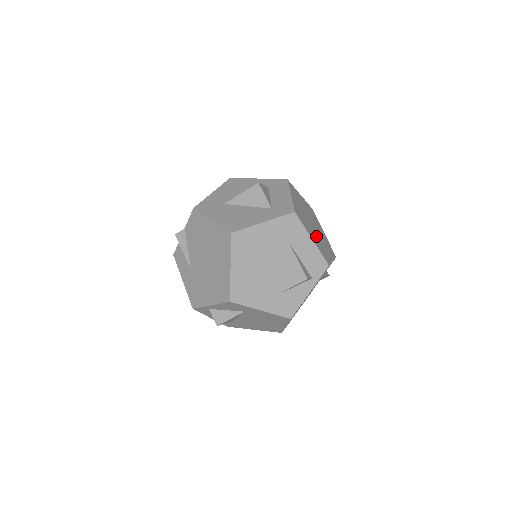
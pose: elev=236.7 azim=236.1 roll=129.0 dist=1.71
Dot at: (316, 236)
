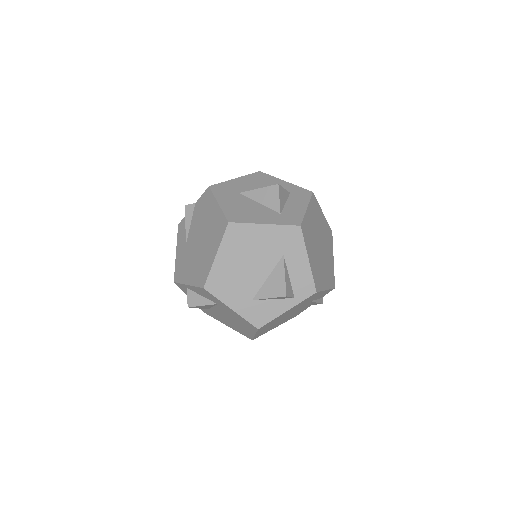
Dot at: (317, 258)
